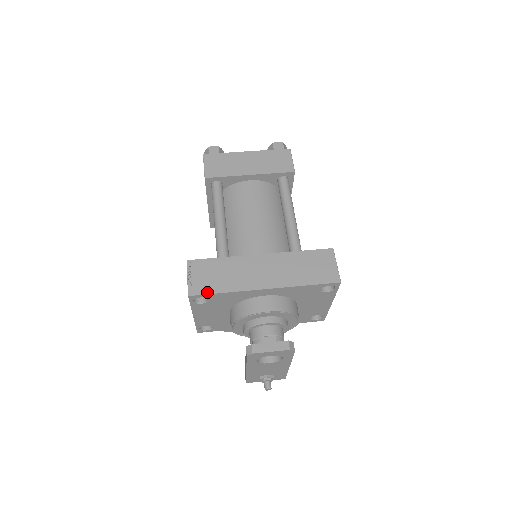
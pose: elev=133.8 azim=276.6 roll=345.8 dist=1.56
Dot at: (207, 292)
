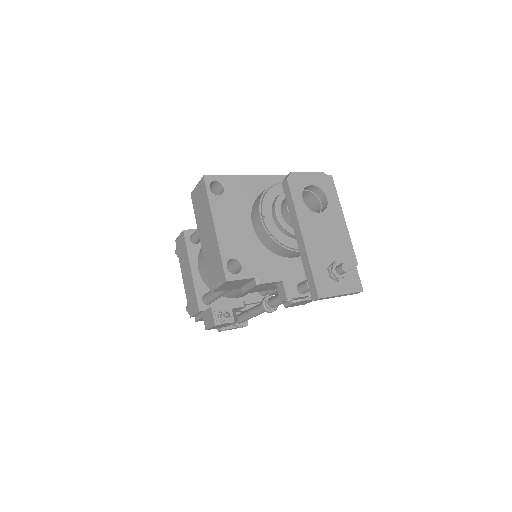
Dot at: (220, 176)
